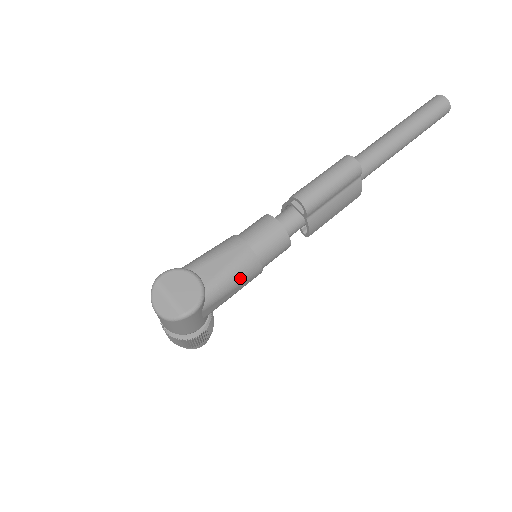
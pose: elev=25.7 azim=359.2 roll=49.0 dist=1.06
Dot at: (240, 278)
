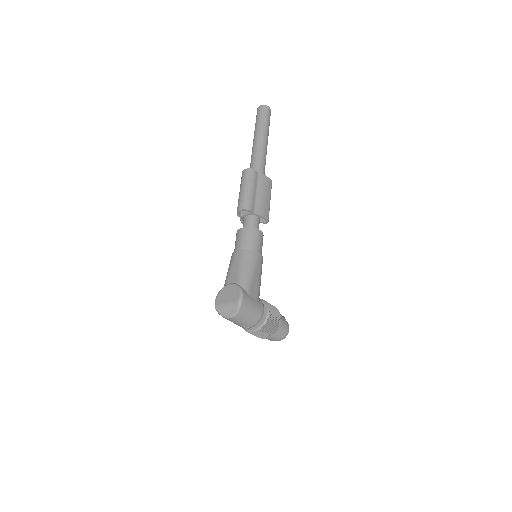
Dot at: (251, 265)
